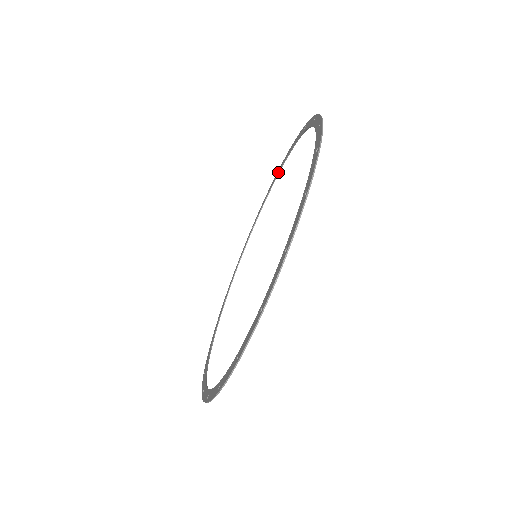
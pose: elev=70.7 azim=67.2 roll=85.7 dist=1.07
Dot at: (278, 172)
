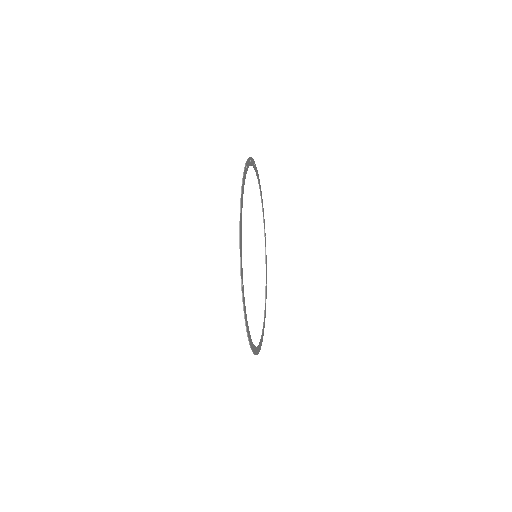
Dot at: (260, 195)
